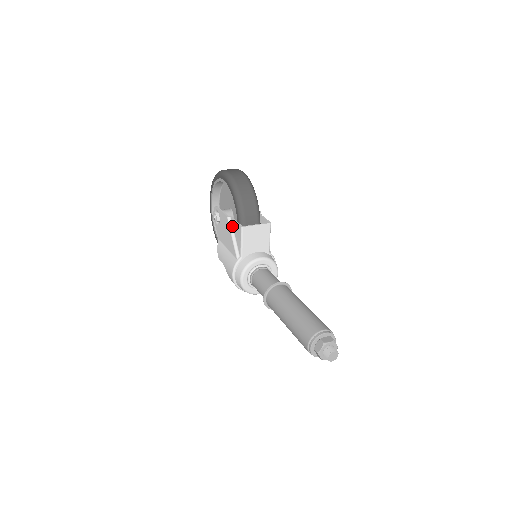
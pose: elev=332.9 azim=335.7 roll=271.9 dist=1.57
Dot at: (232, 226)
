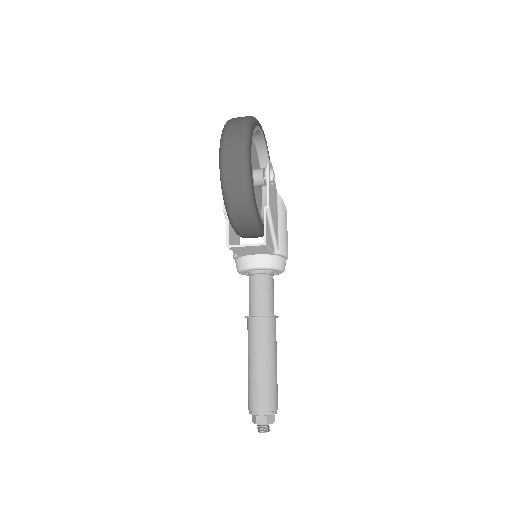
Dot at: occluded
